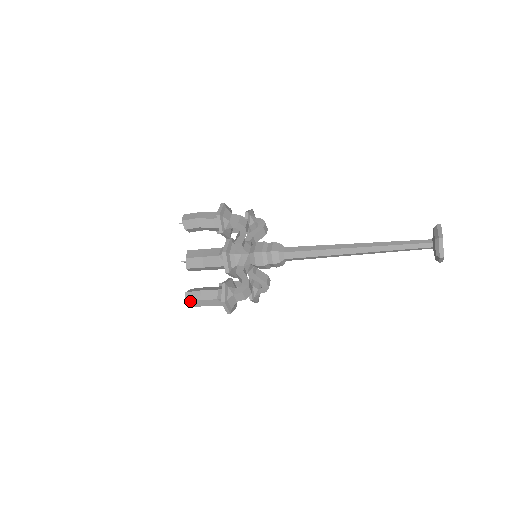
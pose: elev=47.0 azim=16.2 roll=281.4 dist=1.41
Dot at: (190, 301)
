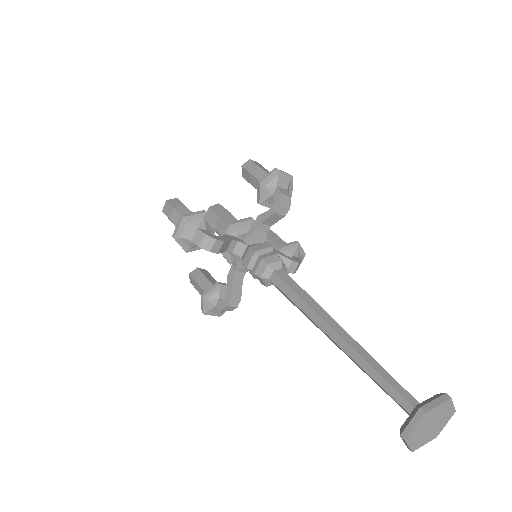
Dot at: (192, 284)
